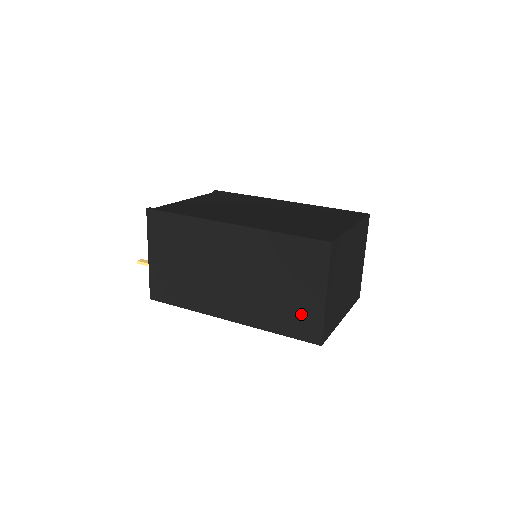
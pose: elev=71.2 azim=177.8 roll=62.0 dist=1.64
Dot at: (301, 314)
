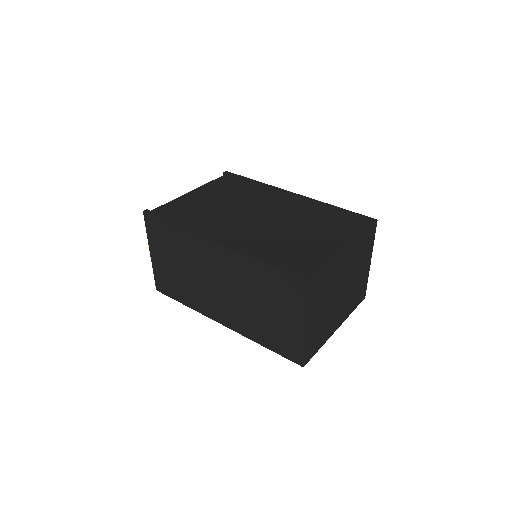
Dot at: (284, 336)
